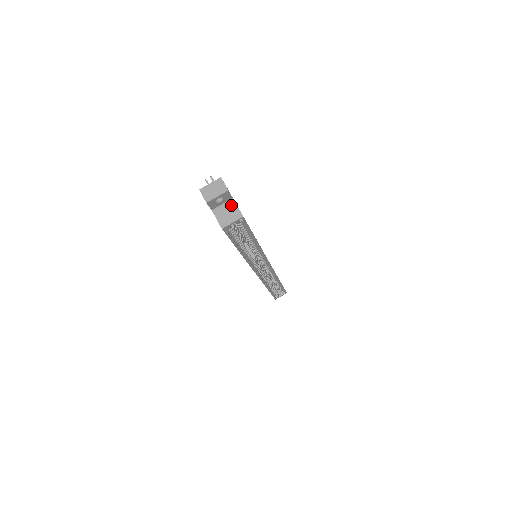
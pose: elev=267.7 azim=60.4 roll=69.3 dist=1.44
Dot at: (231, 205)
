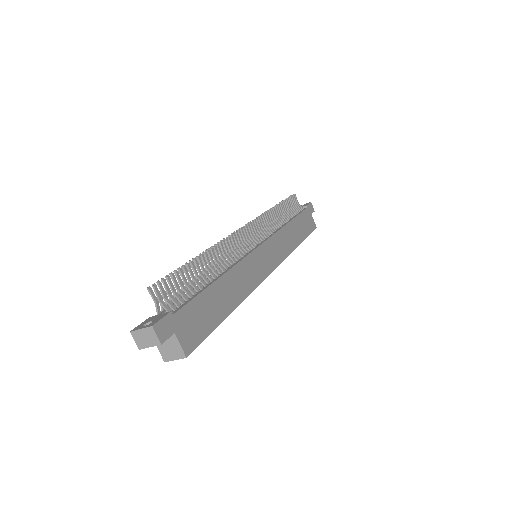
Dot at: (173, 340)
